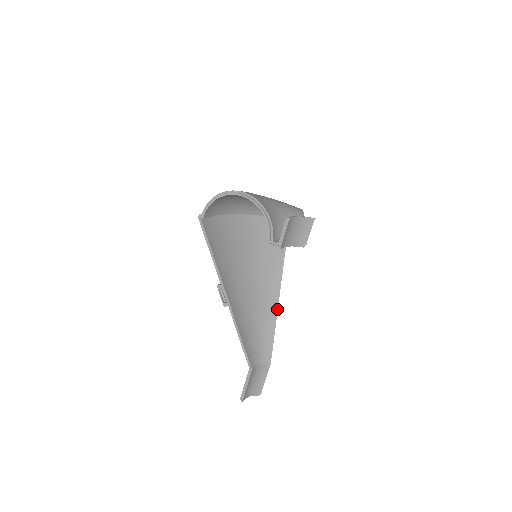
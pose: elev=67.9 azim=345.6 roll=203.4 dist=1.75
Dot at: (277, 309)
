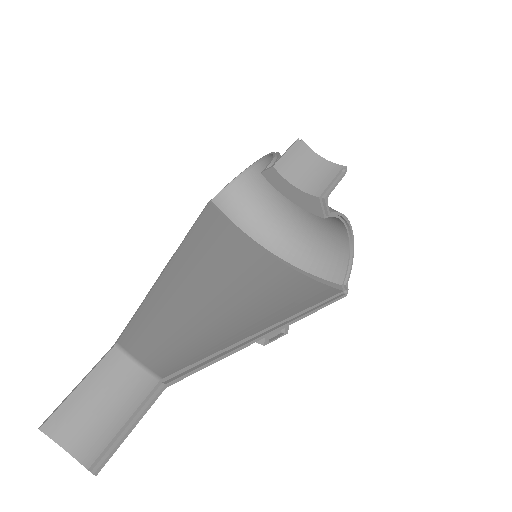
Dot at: (251, 340)
